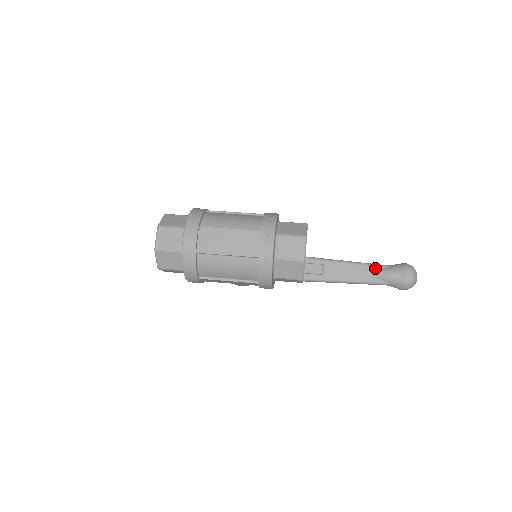
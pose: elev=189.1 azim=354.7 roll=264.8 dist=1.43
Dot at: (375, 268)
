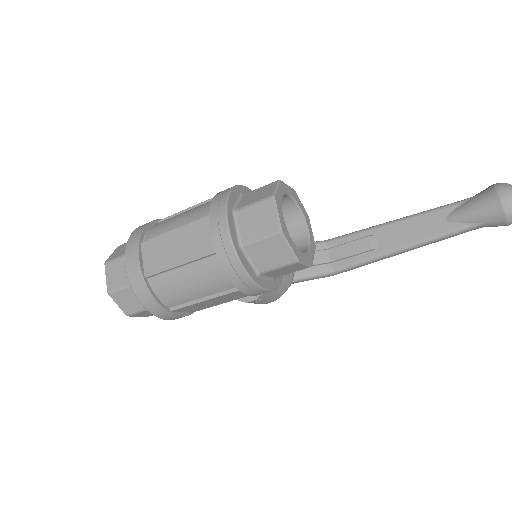
Dot at: (449, 210)
